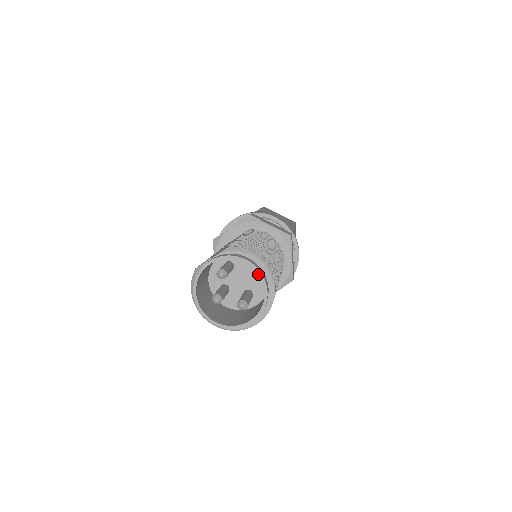
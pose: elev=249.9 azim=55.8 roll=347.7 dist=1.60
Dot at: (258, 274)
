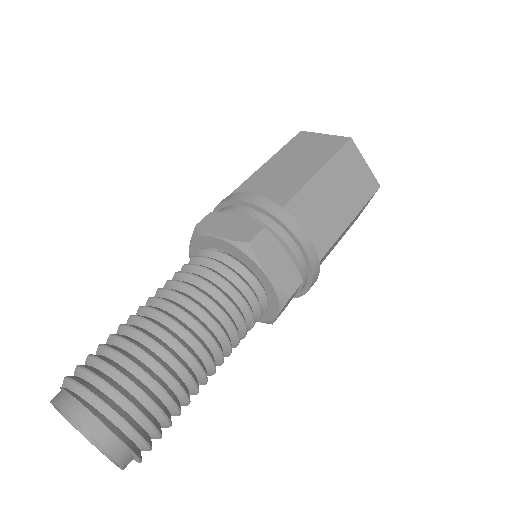
Dot at: occluded
